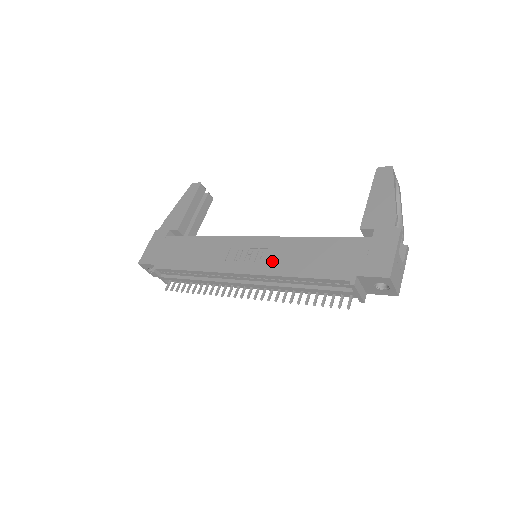
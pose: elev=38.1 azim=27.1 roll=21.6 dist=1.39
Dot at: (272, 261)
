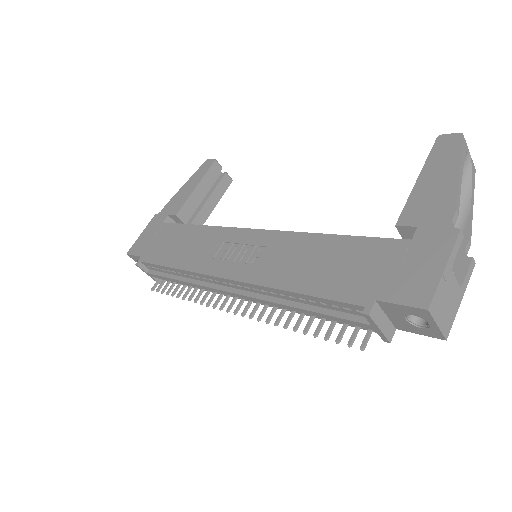
Dot at: (266, 265)
